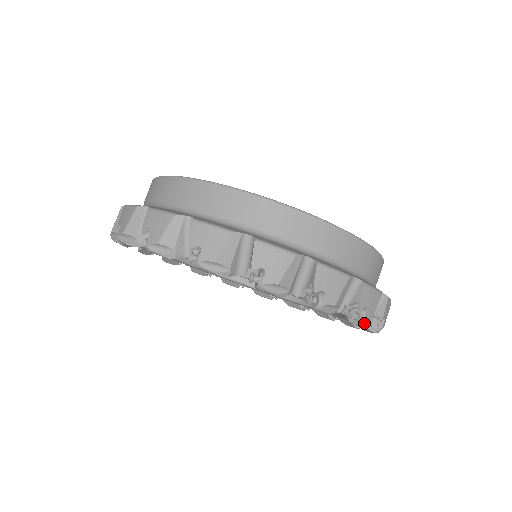
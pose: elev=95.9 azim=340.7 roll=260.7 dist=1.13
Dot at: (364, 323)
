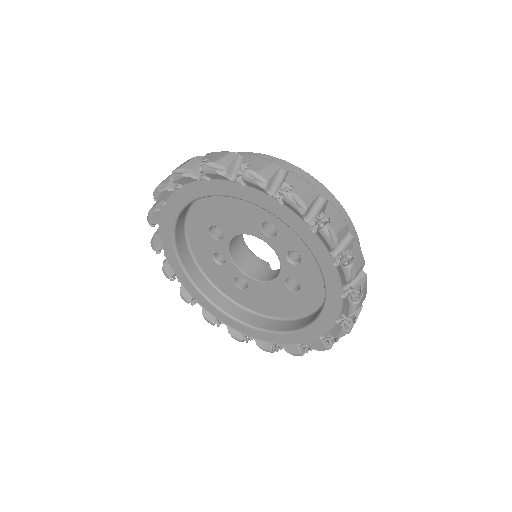
Dot at: (343, 334)
